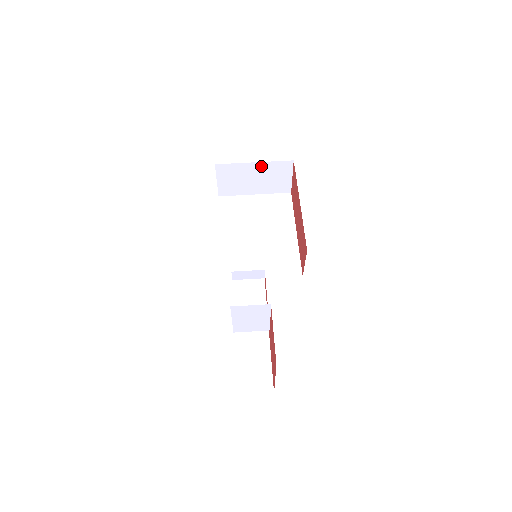
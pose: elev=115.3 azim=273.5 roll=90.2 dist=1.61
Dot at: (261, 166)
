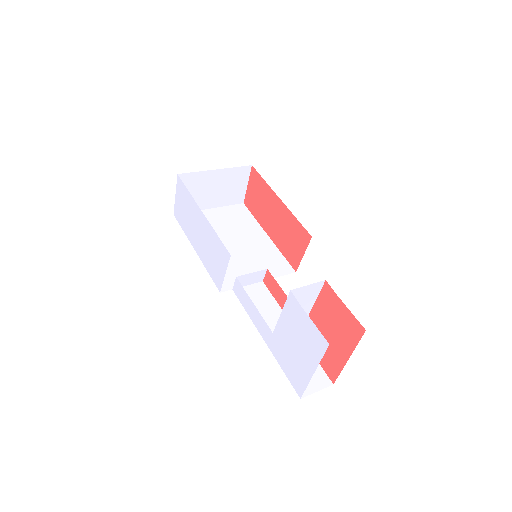
Dot at: (221, 174)
